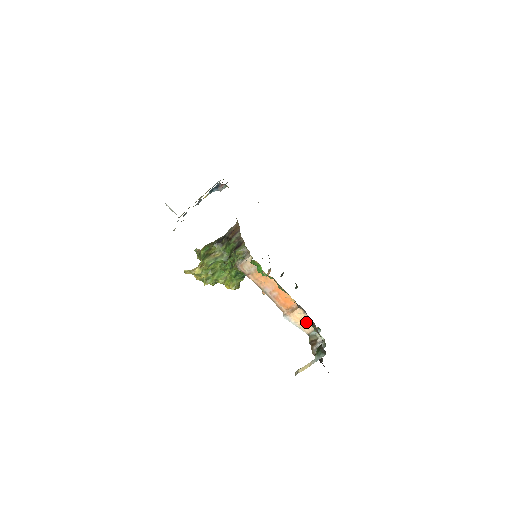
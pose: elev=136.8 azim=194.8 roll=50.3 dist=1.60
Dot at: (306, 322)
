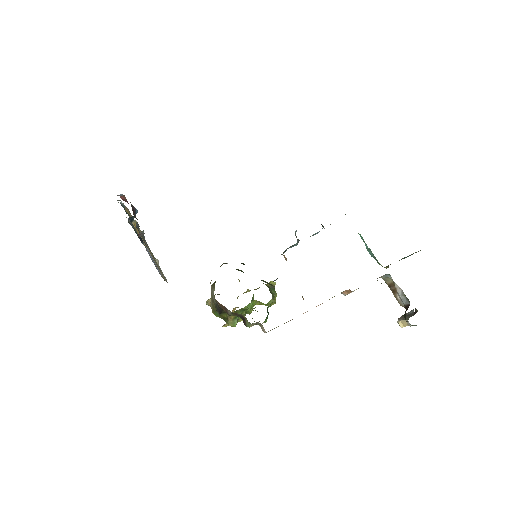
Dot at: occluded
